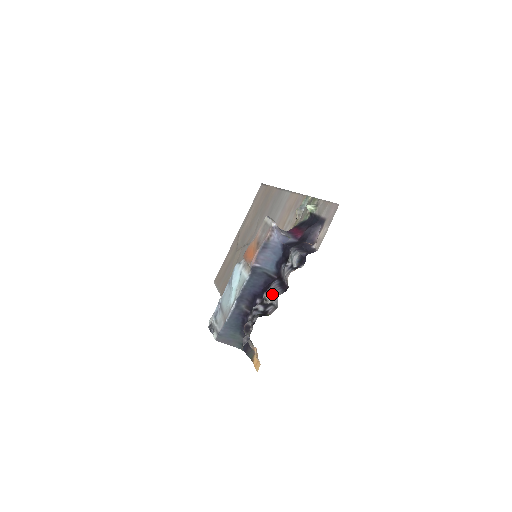
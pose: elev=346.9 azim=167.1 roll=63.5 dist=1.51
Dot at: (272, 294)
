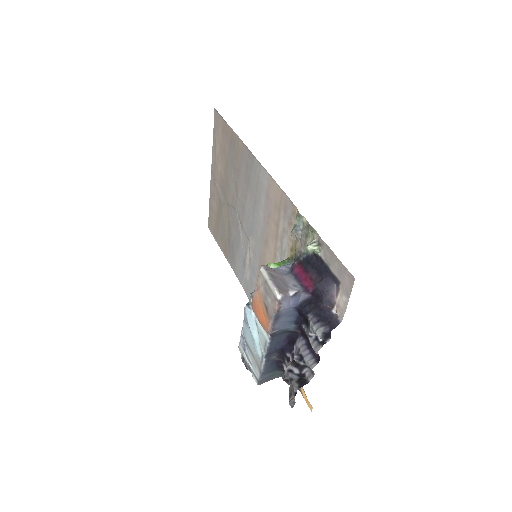
Dot at: (303, 360)
